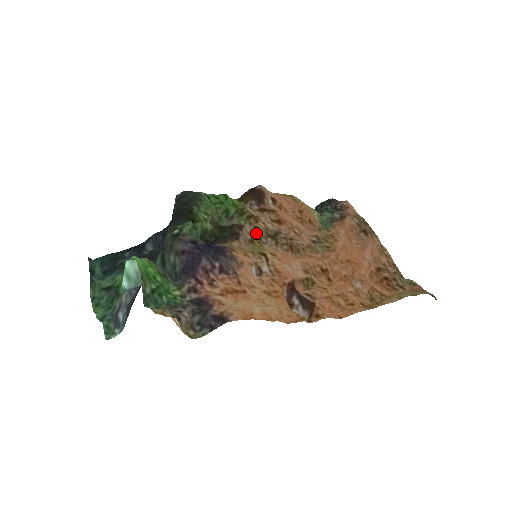
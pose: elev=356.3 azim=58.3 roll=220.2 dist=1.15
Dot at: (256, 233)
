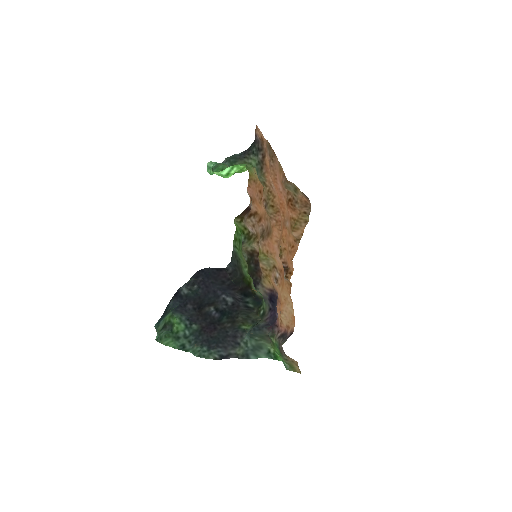
Dot at: (258, 246)
